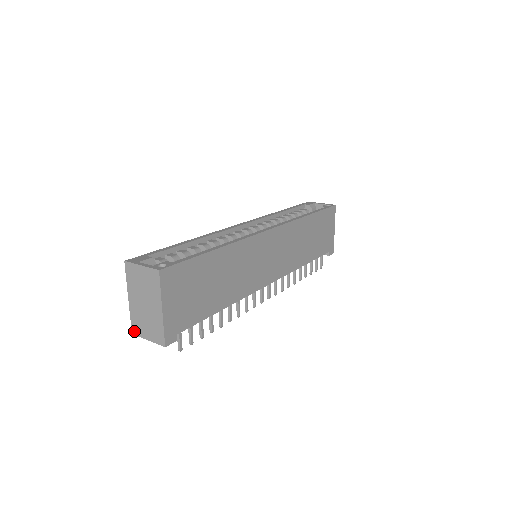
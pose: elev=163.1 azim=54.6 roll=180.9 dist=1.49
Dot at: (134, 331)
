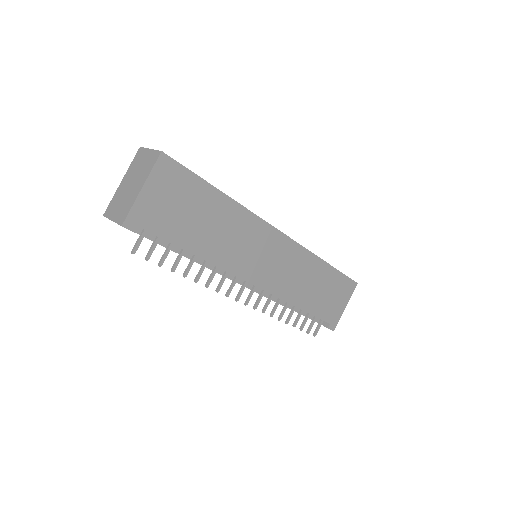
Dot at: (106, 212)
